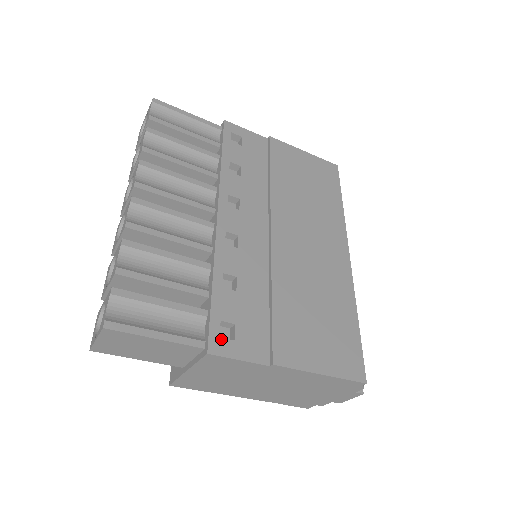
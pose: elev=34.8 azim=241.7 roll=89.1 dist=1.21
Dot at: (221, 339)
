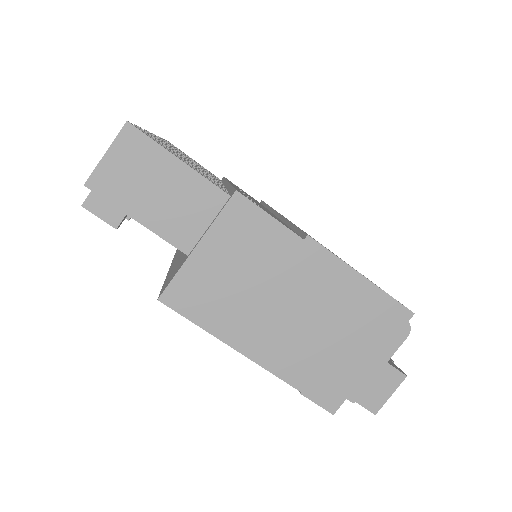
Dot at: (248, 198)
